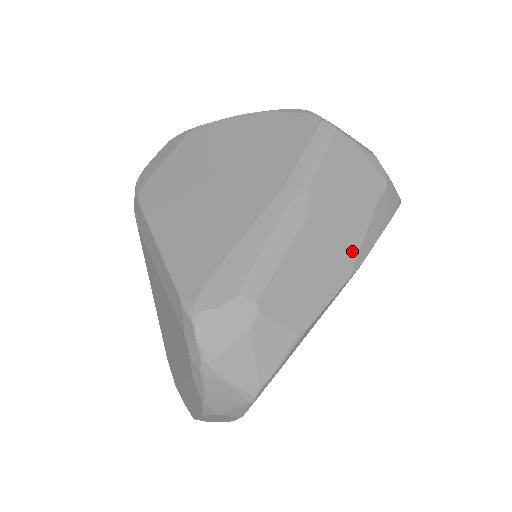
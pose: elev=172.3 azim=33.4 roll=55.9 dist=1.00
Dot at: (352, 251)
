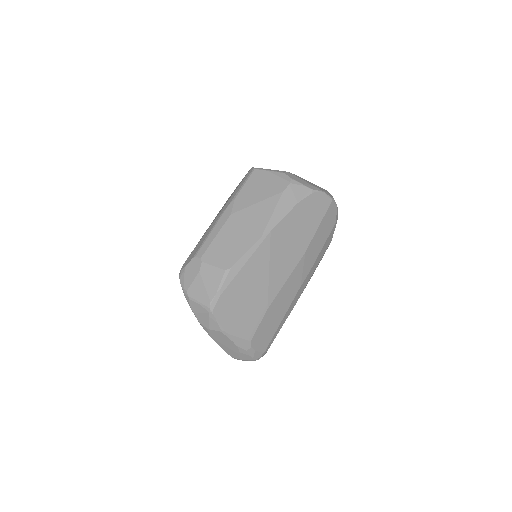
Dot at: (263, 224)
